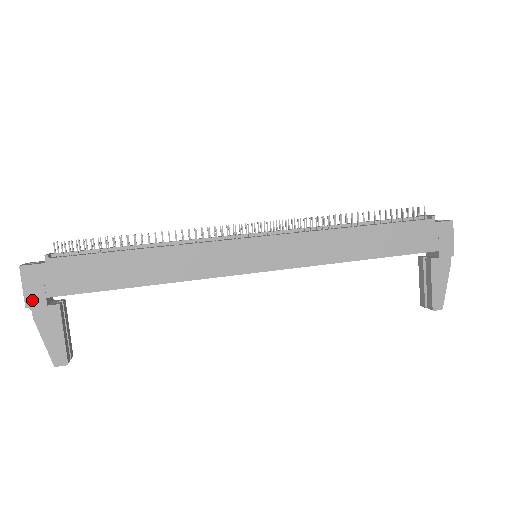
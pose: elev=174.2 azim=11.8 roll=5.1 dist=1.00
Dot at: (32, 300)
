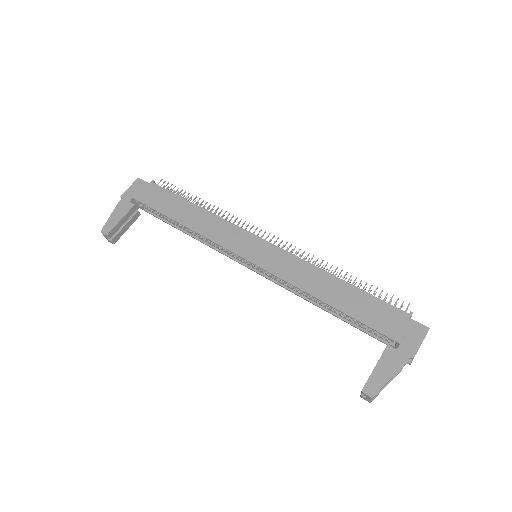
Dot at: (127, 195)
